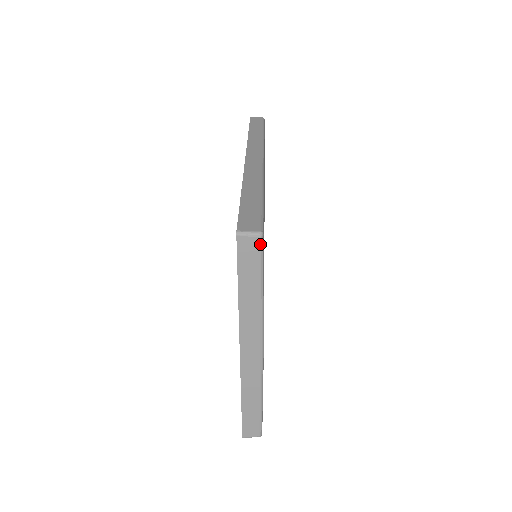
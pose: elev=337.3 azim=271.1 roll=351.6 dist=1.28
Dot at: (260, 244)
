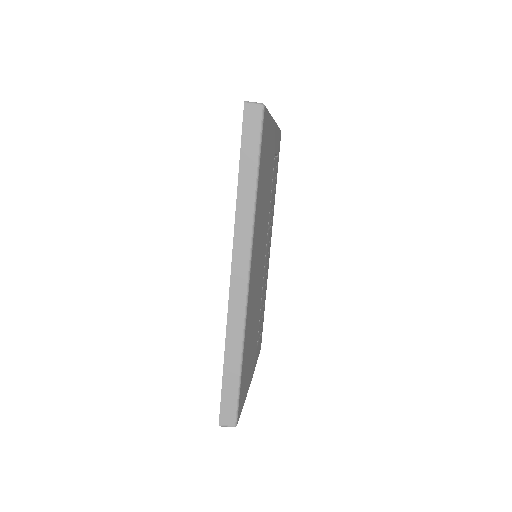
Dot at: occluded
